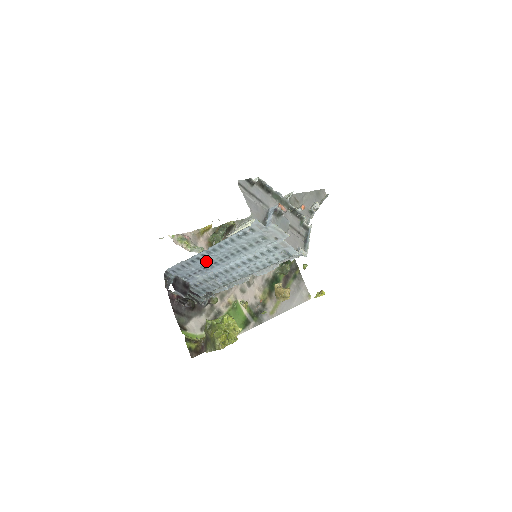
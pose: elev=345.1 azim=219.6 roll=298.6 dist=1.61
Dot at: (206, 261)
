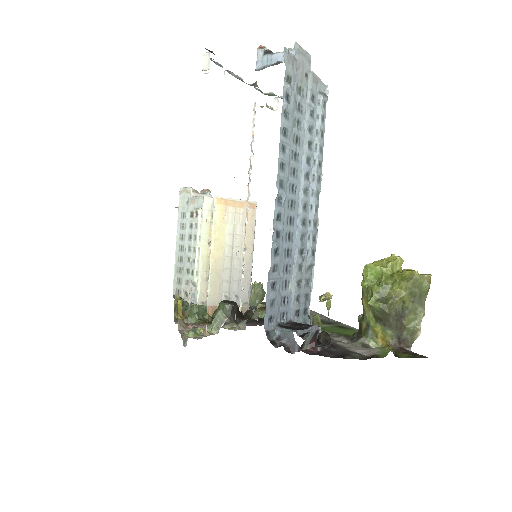
Dot at: (283, 231)
